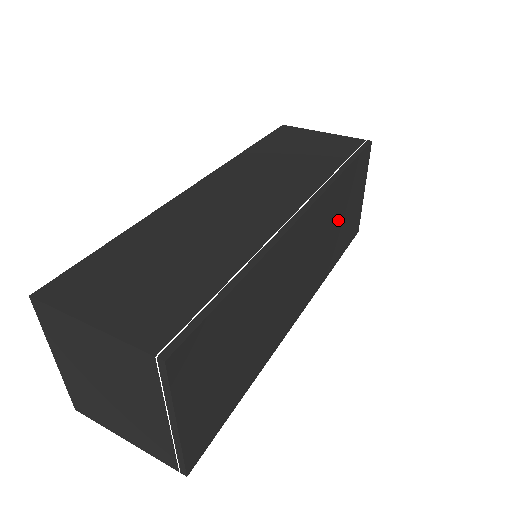
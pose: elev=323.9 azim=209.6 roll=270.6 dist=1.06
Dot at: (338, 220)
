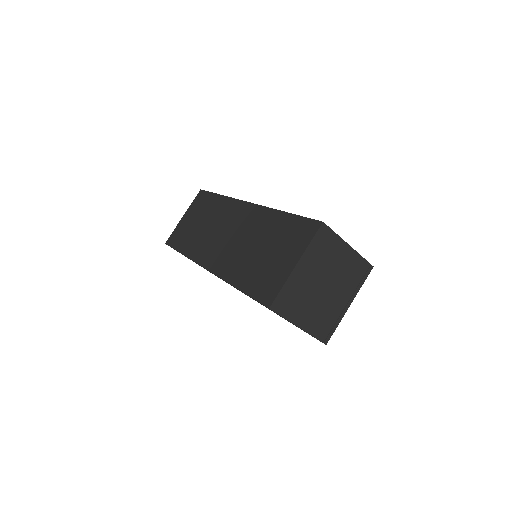
Dot at: occluded
